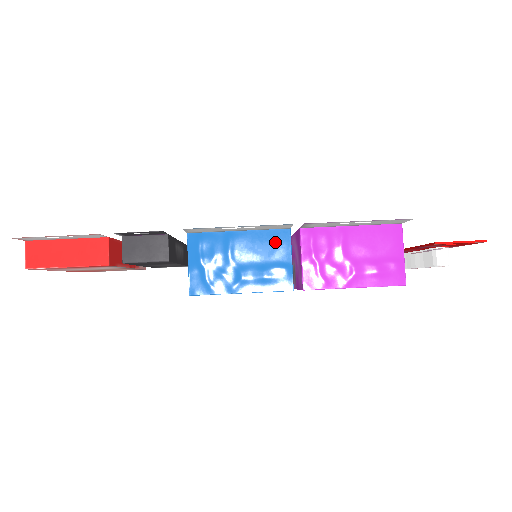
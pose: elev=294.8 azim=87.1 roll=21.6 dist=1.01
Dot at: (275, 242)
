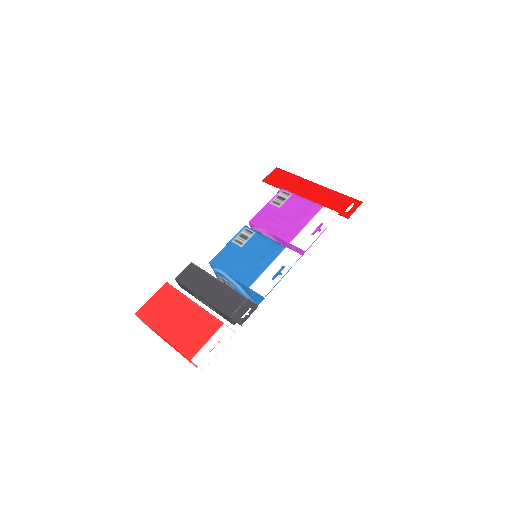
Dot at: occluded
